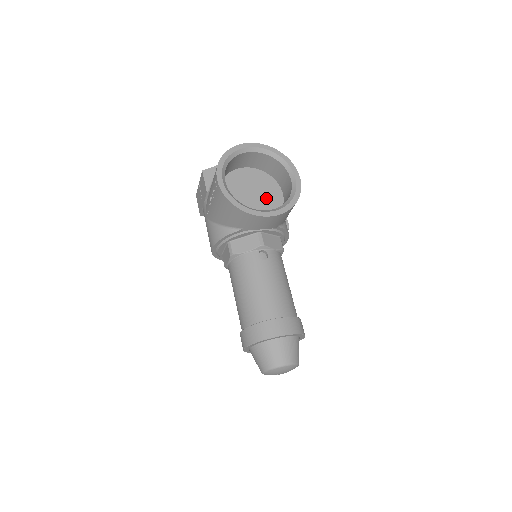
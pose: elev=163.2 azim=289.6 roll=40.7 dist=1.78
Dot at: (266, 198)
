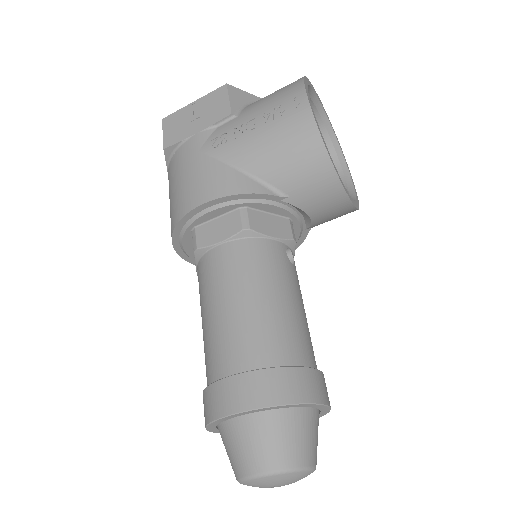
Dot at: occluded
